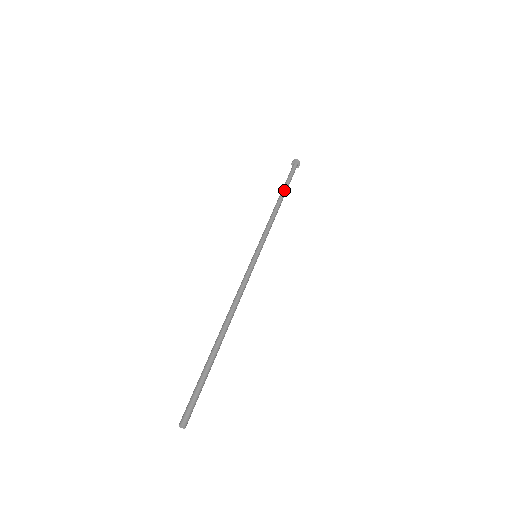
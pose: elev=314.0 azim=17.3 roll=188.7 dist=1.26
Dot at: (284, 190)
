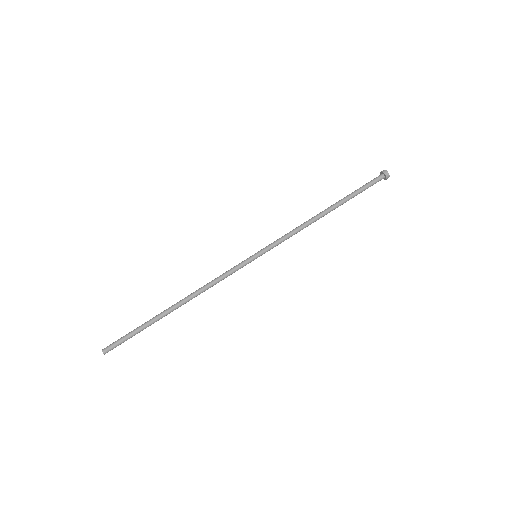
Dot at: (339, 201)
